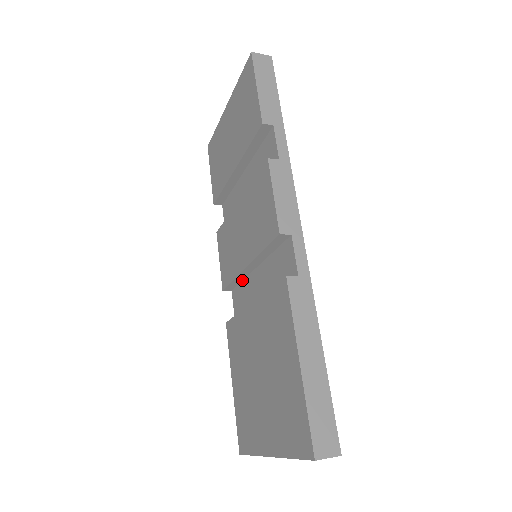
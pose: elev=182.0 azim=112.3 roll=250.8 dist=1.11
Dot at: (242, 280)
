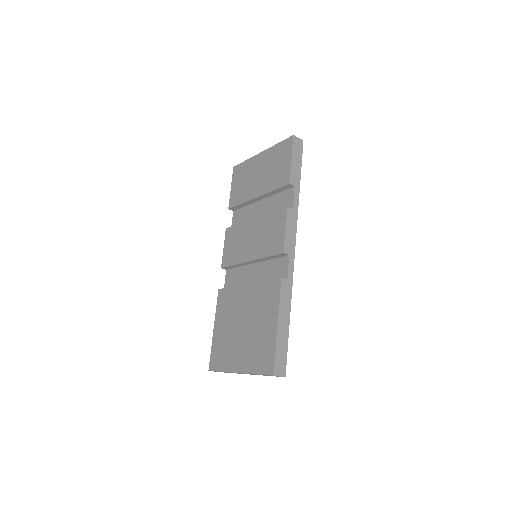
Dot at: (239, 266)
